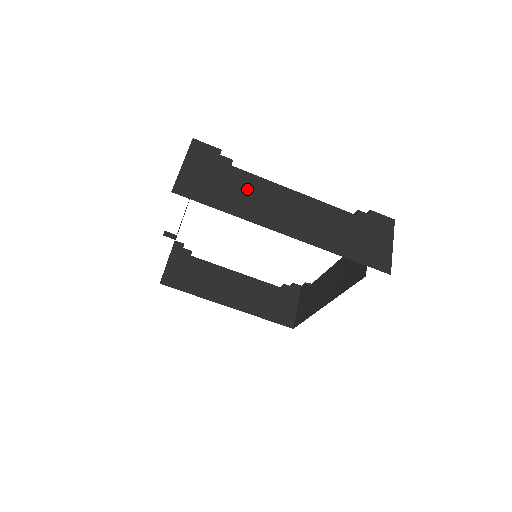
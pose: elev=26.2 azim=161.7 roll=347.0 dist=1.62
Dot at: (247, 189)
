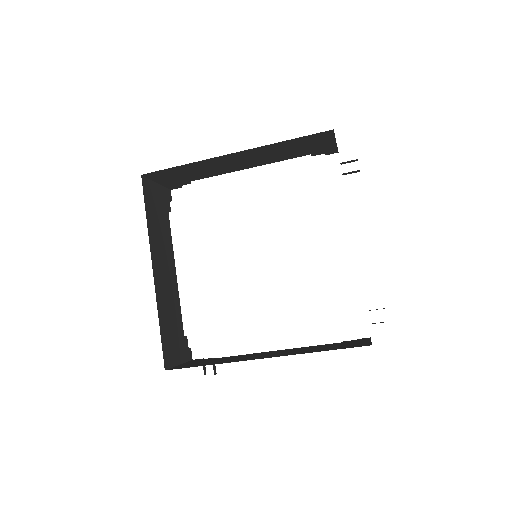
Dot at: occluded
